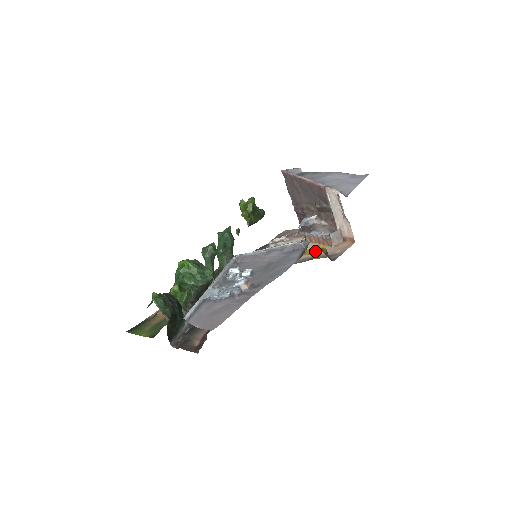
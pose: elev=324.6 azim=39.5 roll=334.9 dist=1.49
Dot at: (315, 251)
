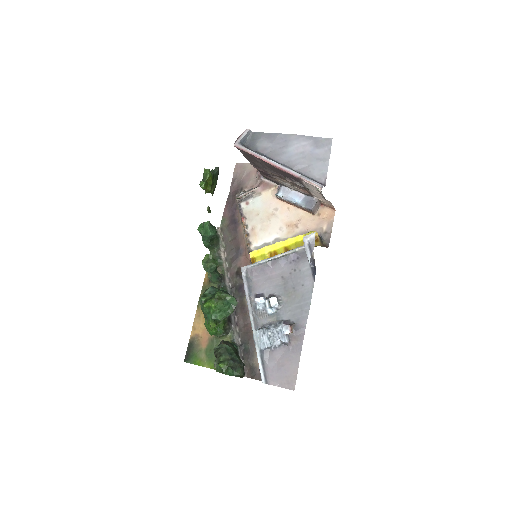
Dot at: occluded
